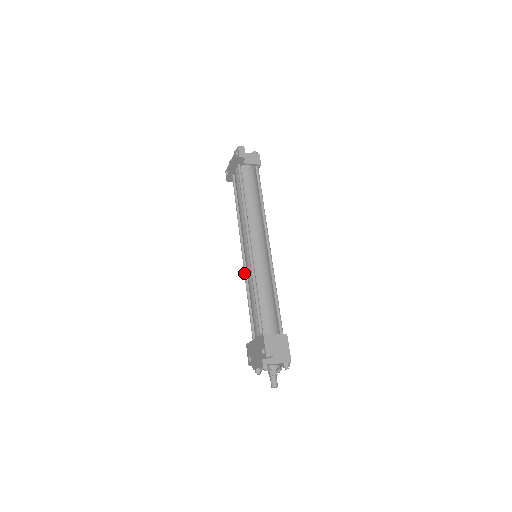
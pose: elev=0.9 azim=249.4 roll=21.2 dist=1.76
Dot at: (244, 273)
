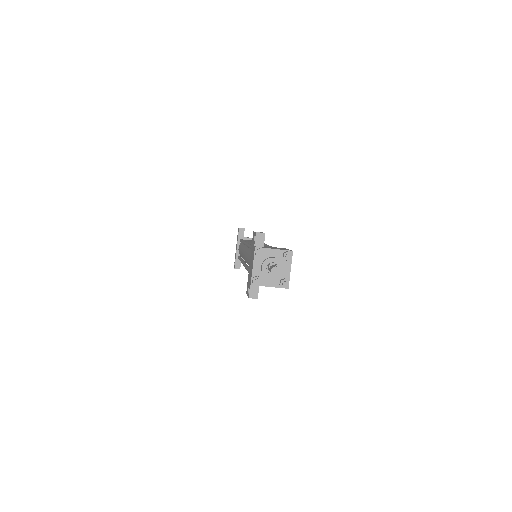
Dot at: (244, 266)
